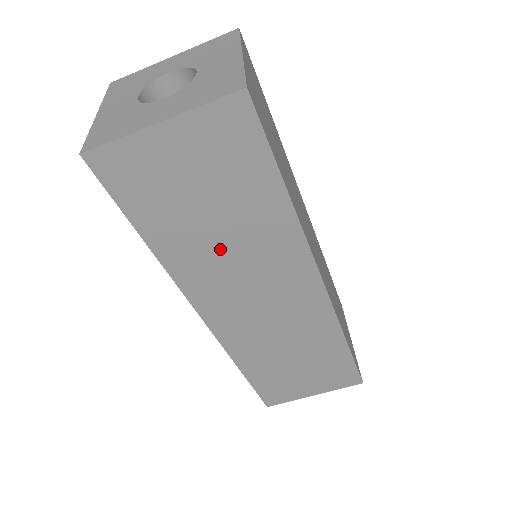
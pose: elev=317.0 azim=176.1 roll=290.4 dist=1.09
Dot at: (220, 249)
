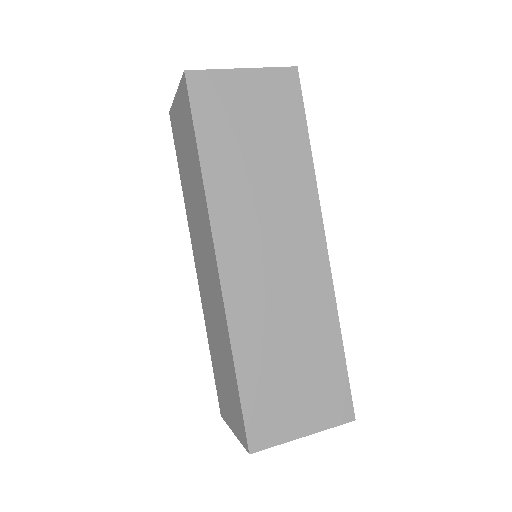
Dot at: (254, 184)
